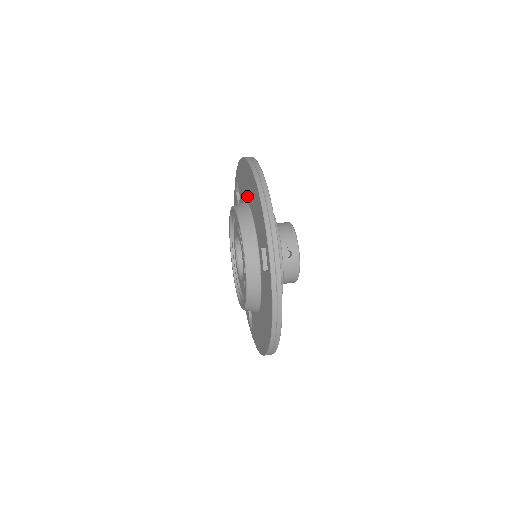
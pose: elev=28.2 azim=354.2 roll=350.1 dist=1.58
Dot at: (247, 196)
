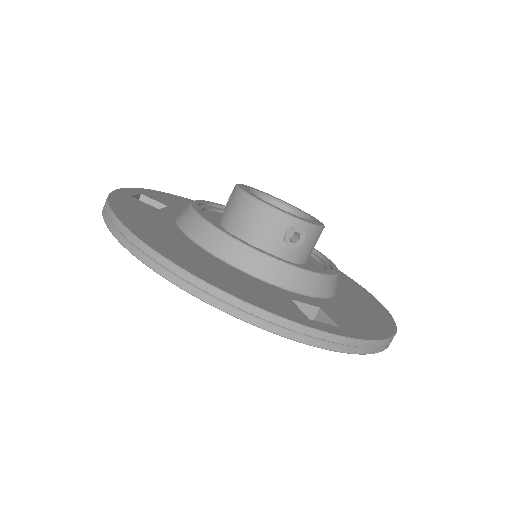
Dot at: occluded
